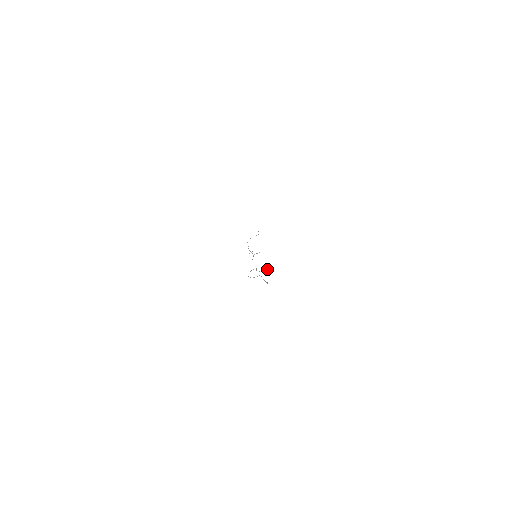
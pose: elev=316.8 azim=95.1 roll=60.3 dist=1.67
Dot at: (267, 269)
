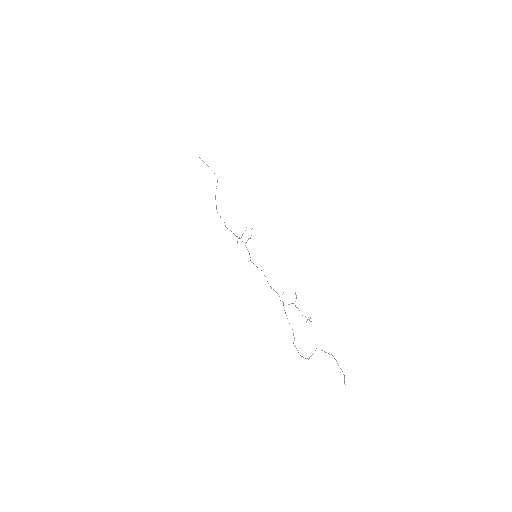
Dot at: (295, 293)
